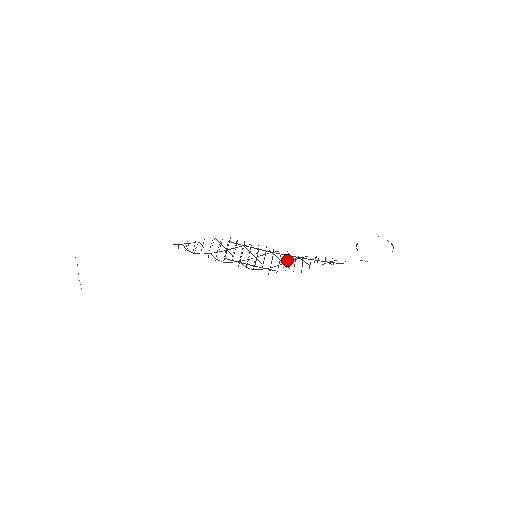
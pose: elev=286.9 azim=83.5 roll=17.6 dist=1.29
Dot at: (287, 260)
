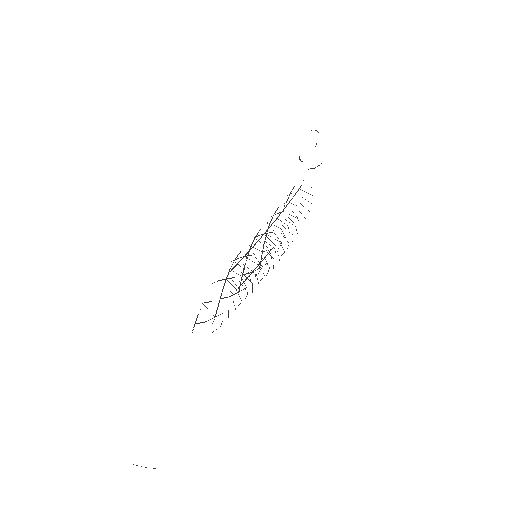
Dot at: occluded
